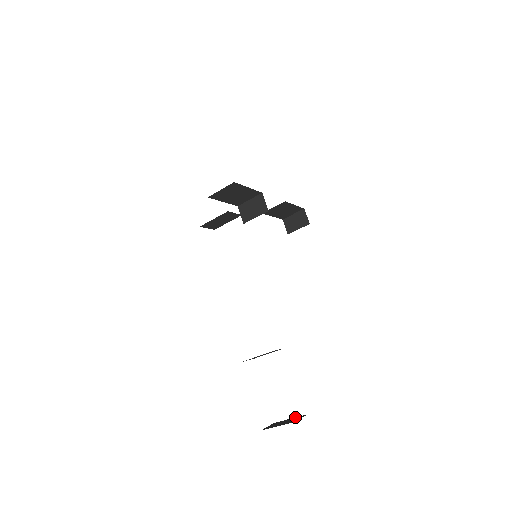
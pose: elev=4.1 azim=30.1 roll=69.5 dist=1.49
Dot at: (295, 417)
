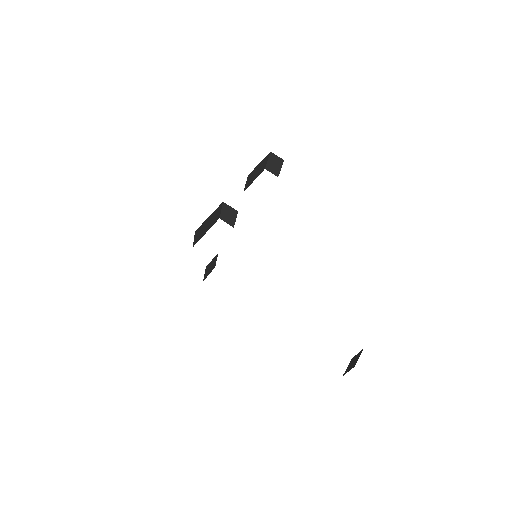
Dot at: (359, 353)
